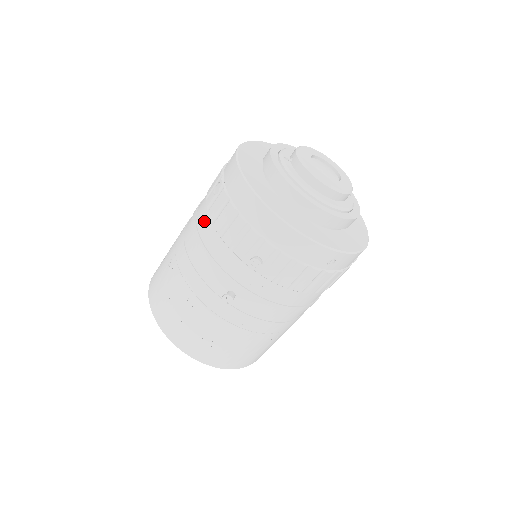
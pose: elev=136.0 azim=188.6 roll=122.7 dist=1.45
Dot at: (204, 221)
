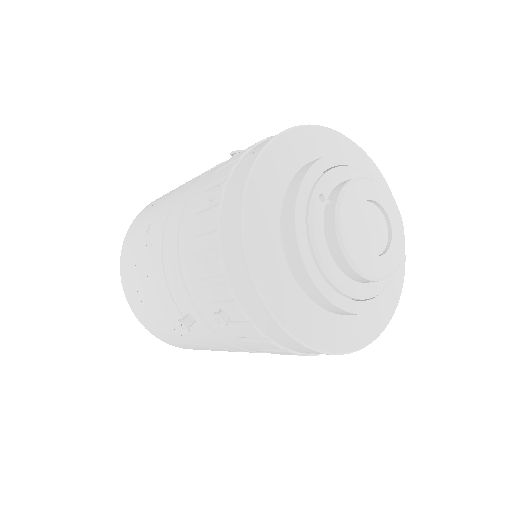
Dot at: (188, 221)
